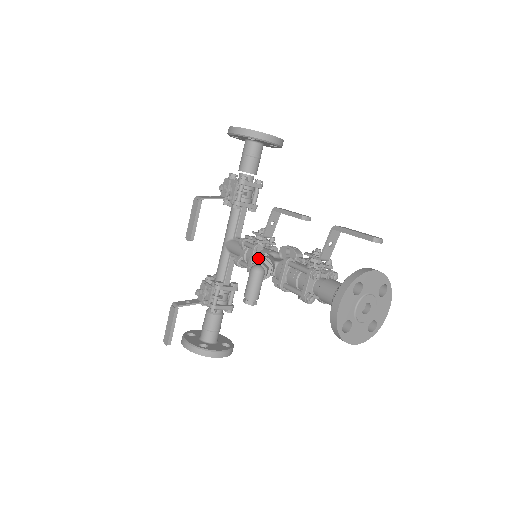
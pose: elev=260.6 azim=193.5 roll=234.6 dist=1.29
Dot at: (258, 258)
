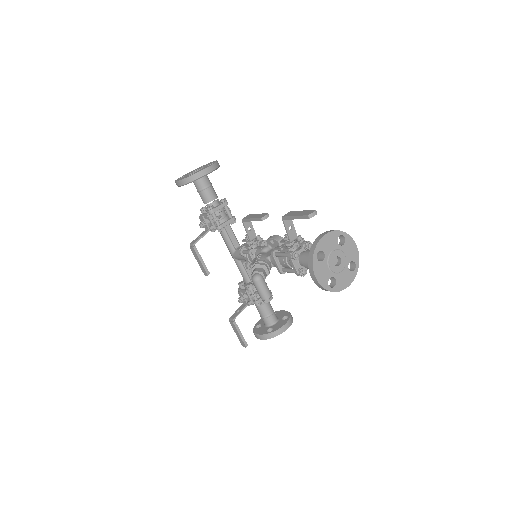
Dot at: (253, 267)
